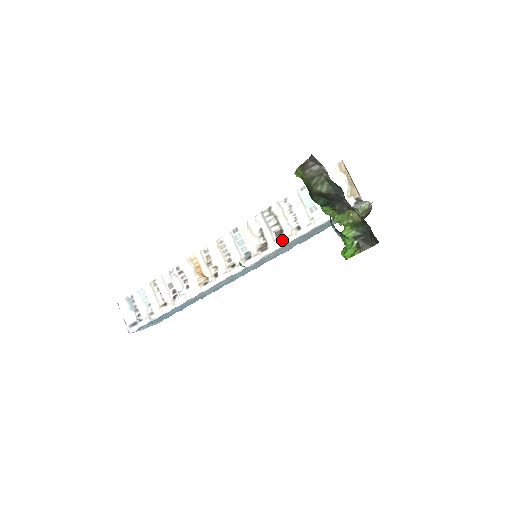
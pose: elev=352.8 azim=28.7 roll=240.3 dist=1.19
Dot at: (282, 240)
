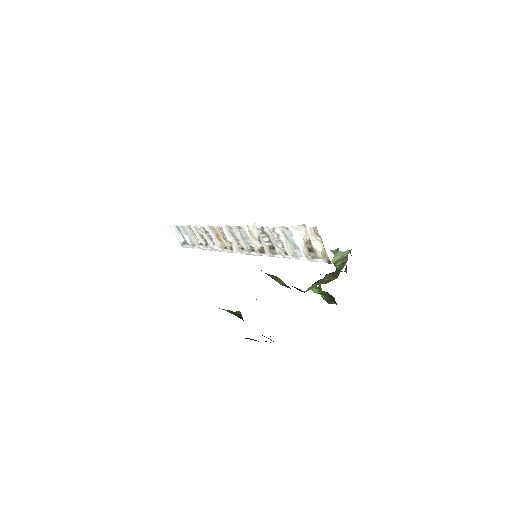
Dot at: (274, 254)
